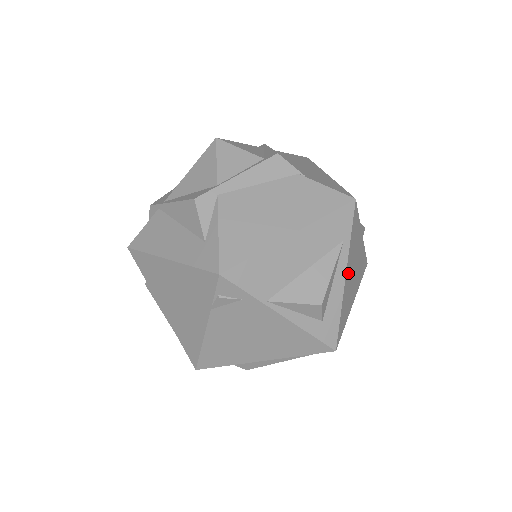
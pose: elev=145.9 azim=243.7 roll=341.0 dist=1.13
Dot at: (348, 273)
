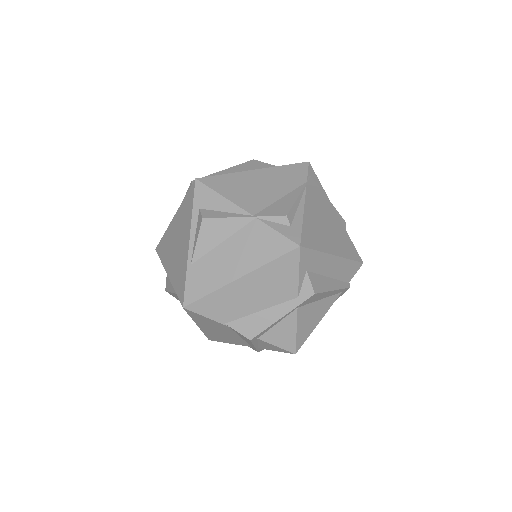
Dot at: occluded
